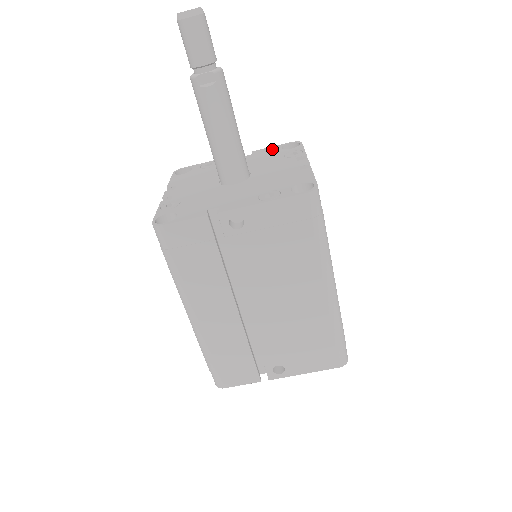
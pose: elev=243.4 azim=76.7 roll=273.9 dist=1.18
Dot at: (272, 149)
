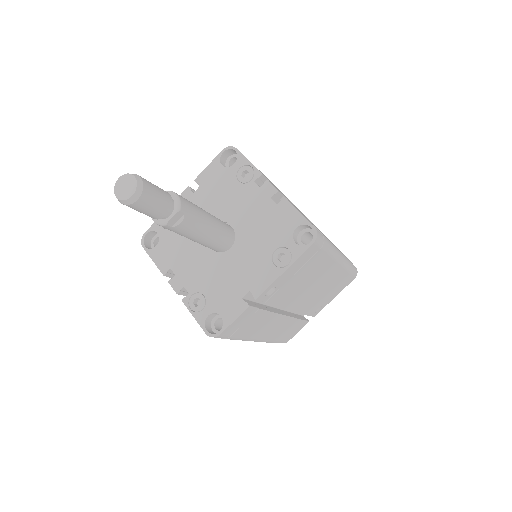
Dot at: (214, 171)
